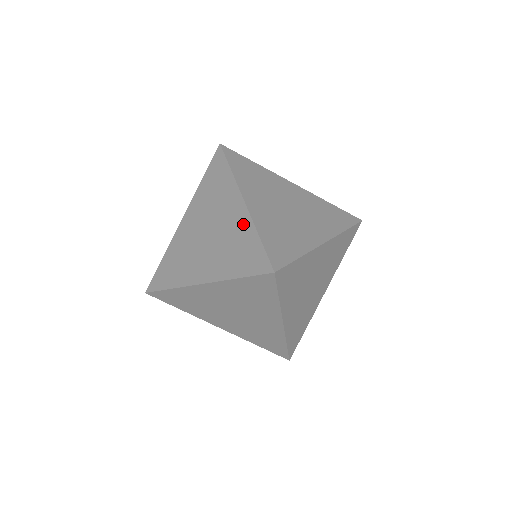
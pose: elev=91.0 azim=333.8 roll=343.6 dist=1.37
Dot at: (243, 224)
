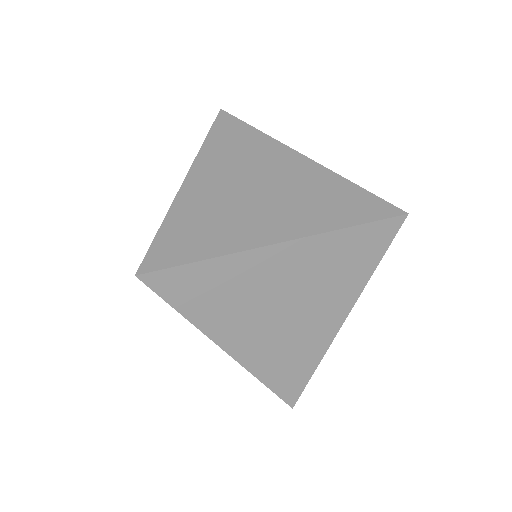
Dot at: occluded
